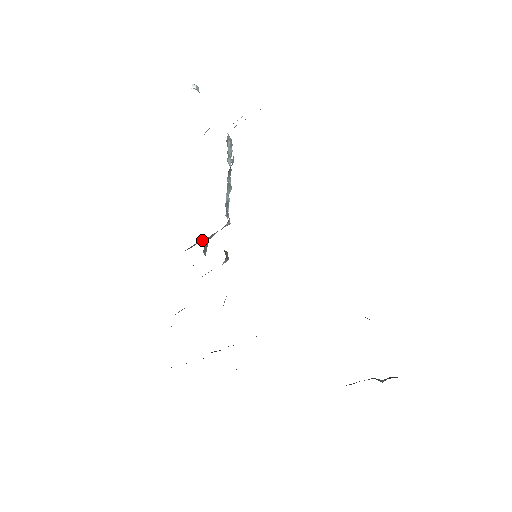
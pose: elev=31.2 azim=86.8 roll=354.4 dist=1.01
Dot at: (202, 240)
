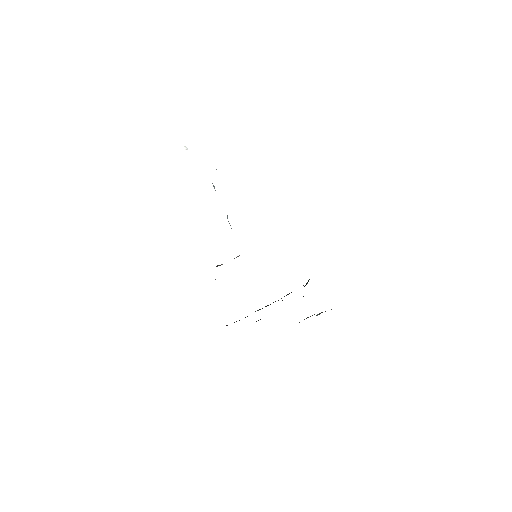
Dot at: occluded
